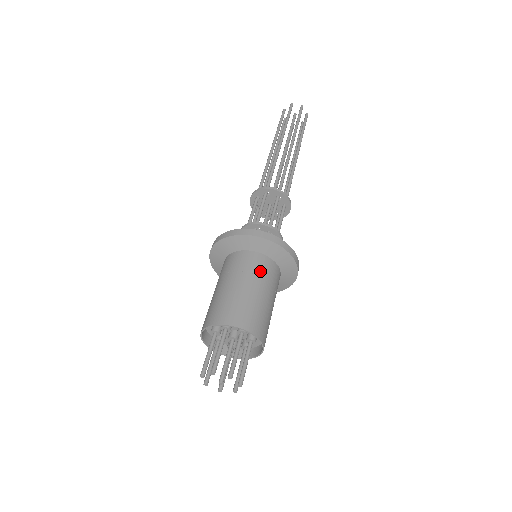
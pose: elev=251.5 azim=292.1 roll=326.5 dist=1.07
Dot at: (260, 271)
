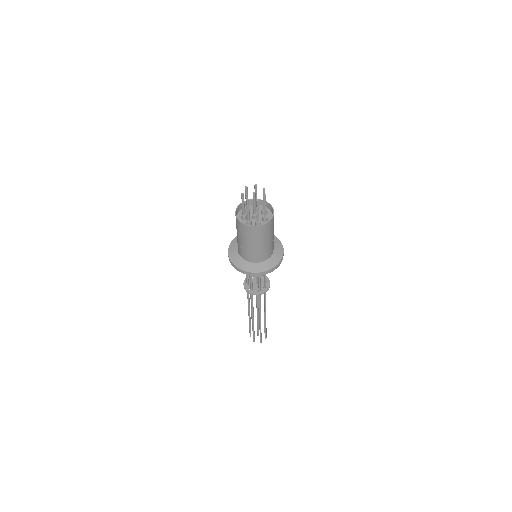
Dot at: occluded
